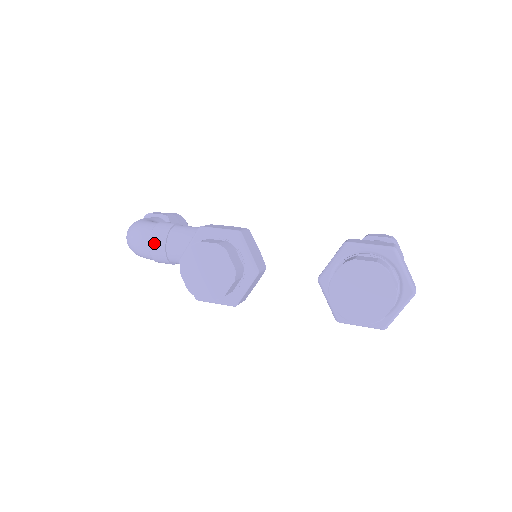
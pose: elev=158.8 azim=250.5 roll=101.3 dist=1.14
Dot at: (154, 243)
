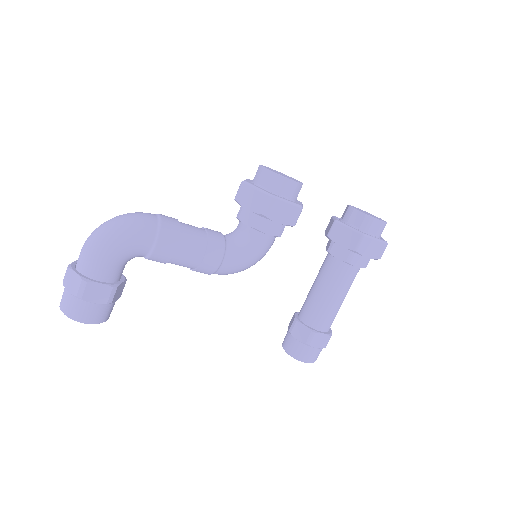
Dot at: occluded
